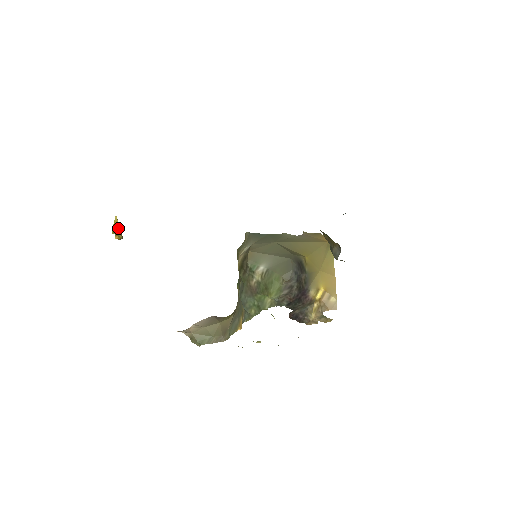
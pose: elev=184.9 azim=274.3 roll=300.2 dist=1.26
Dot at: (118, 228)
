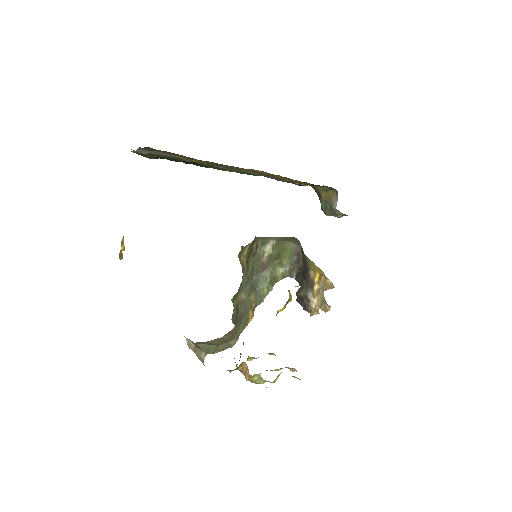
Dot at: occluded
